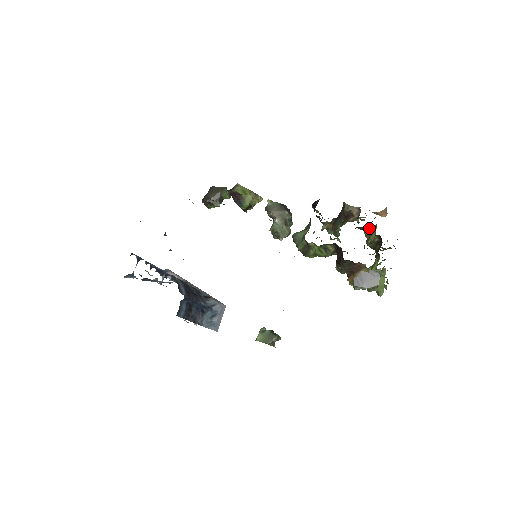
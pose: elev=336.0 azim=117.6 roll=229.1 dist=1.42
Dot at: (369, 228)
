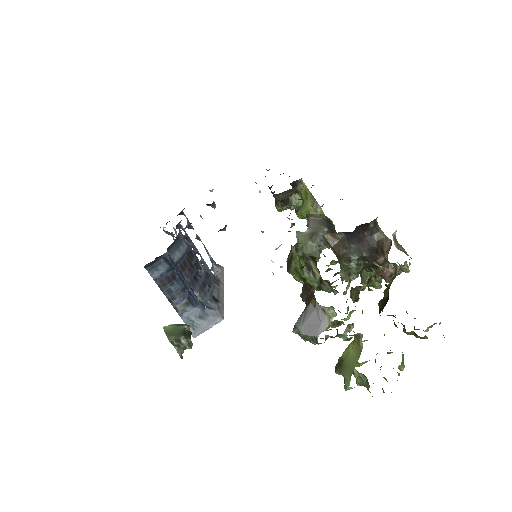
Dot at: (386, 272)
